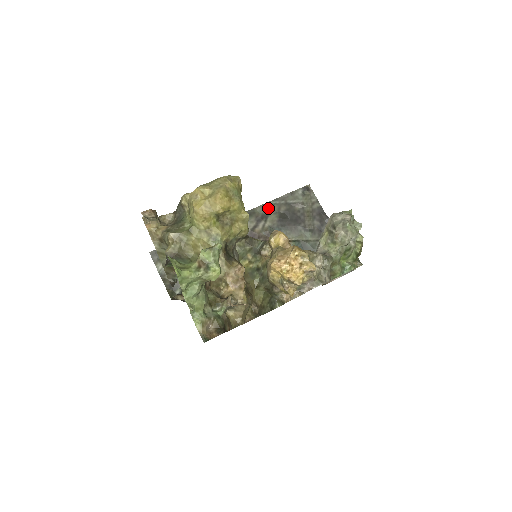
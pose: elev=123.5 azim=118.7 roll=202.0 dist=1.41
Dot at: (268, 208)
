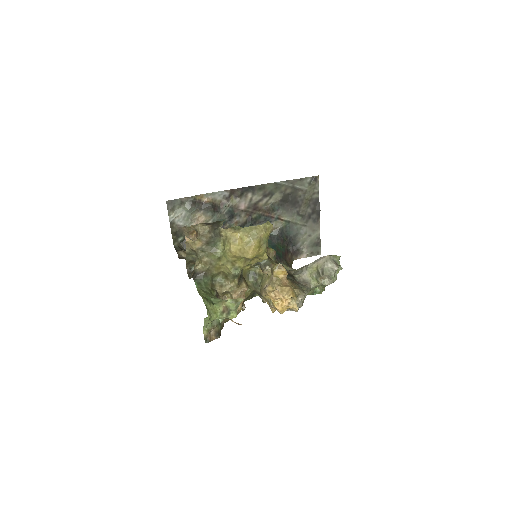
Dot at: (277, 187)
